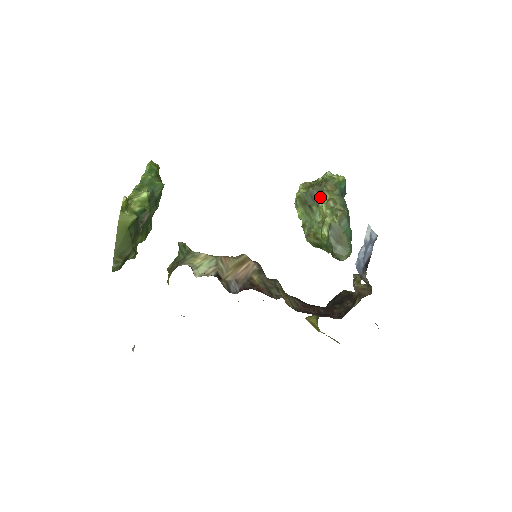
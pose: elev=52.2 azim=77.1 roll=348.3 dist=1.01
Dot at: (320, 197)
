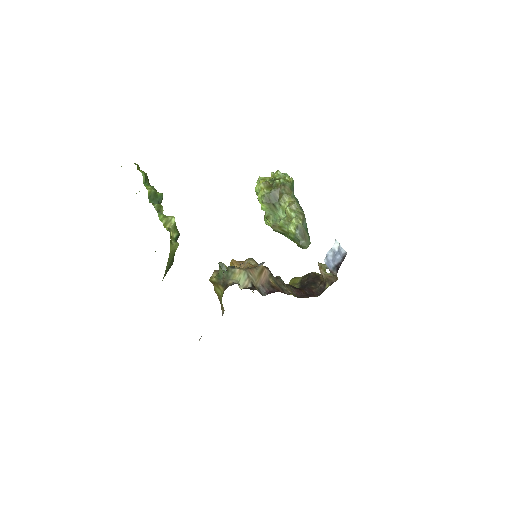
Dot at: (282, 199)
